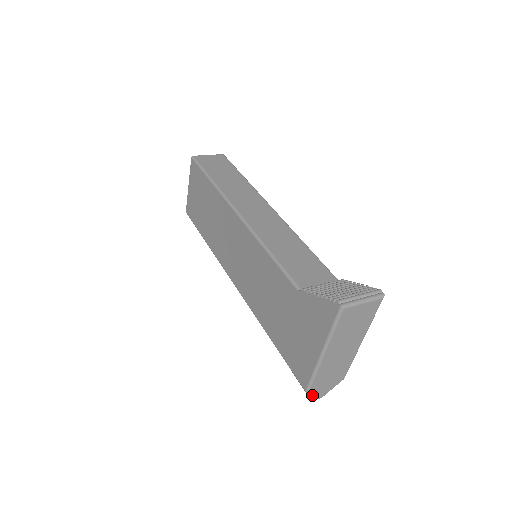
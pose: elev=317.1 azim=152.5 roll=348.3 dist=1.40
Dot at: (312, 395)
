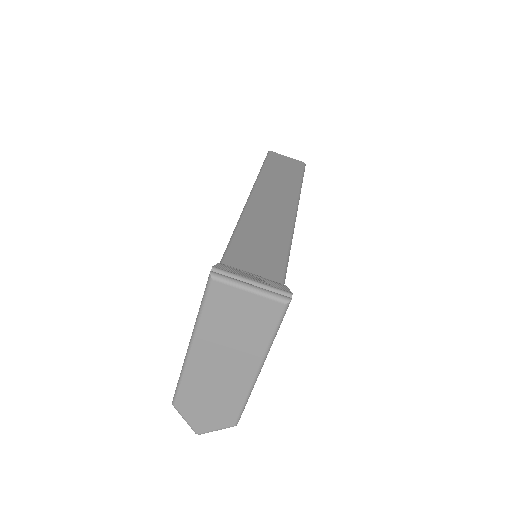
Dot at: (183, 417)
